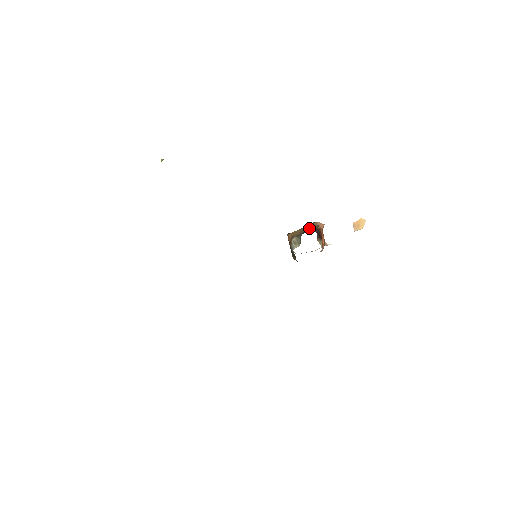
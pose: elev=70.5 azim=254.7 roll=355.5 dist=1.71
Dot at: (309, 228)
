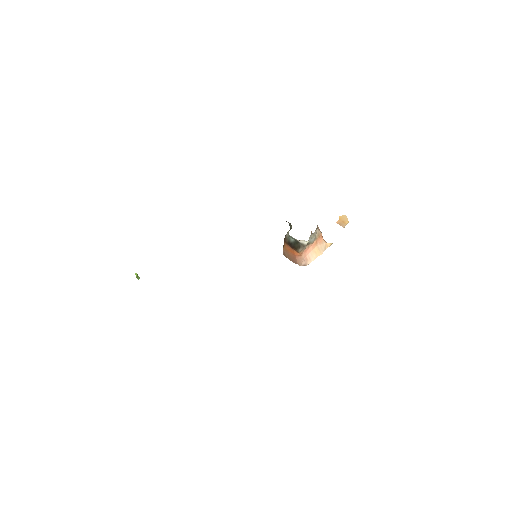
Dot at: occluded
